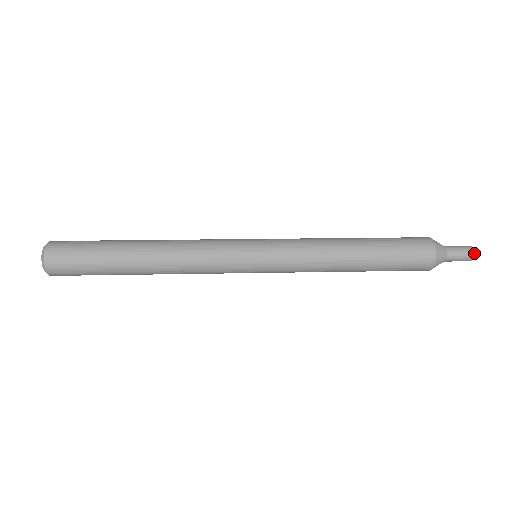
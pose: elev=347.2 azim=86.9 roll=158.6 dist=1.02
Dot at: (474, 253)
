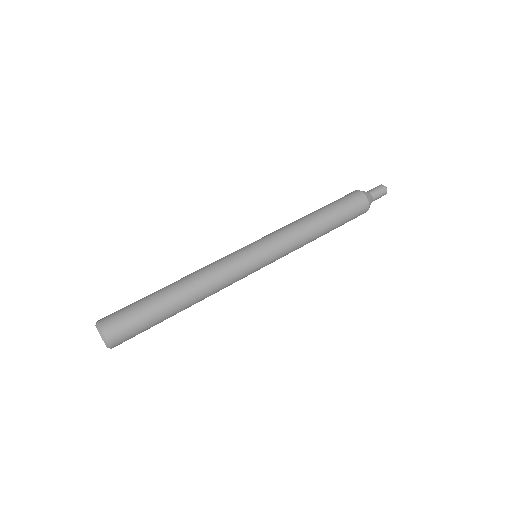
Dot at: occluded
